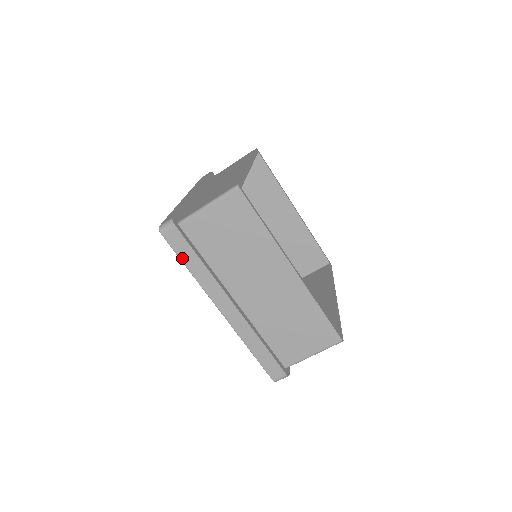
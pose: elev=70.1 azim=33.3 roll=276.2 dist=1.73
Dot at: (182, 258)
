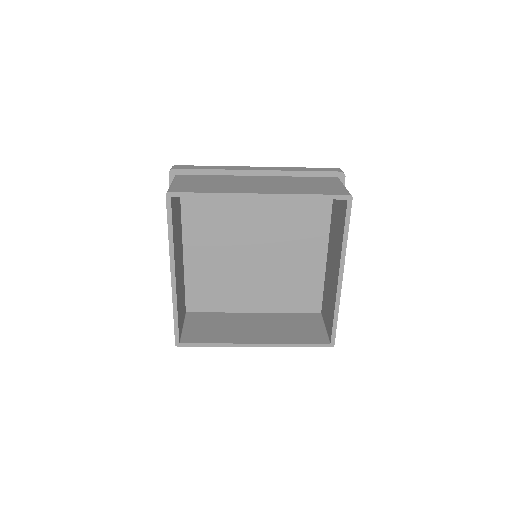
Dot at: occluded
